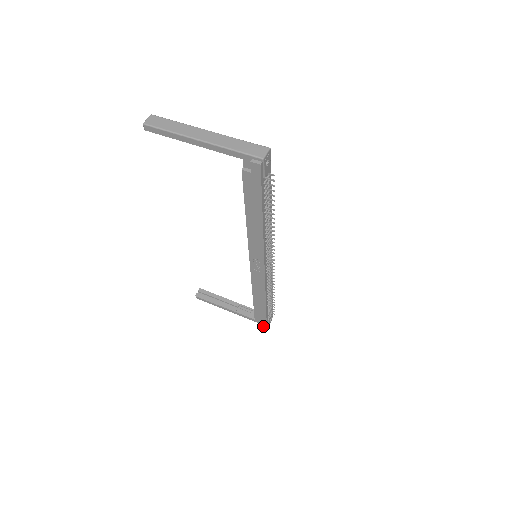
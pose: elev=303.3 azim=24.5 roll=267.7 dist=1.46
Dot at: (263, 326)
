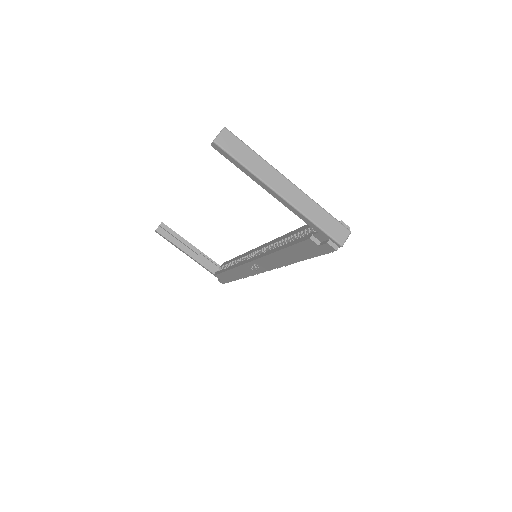
Dot at: (220, 282)
